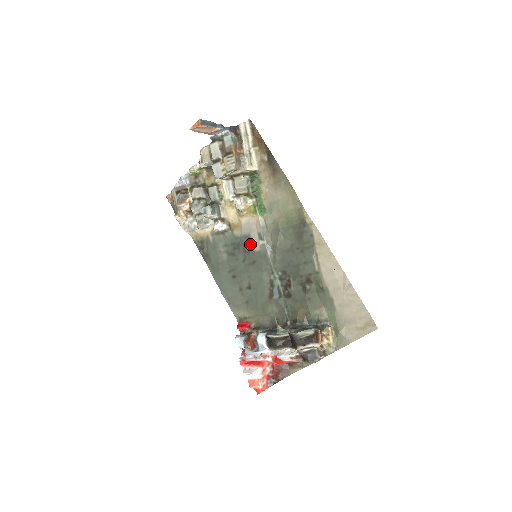
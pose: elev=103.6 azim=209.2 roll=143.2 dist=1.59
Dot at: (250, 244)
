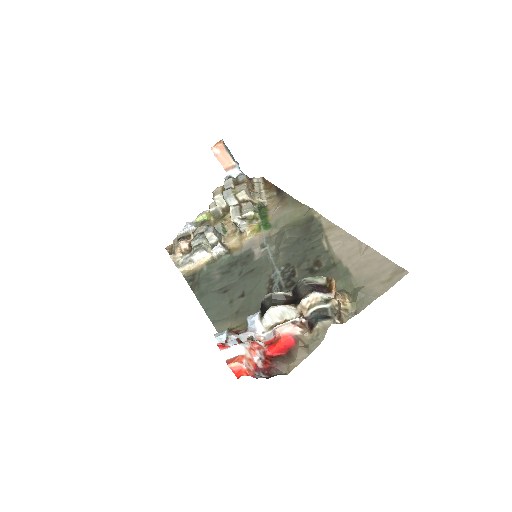
Dot at: (250, 256)
